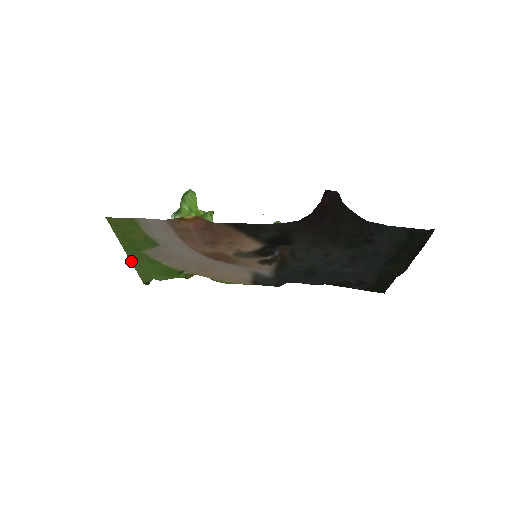
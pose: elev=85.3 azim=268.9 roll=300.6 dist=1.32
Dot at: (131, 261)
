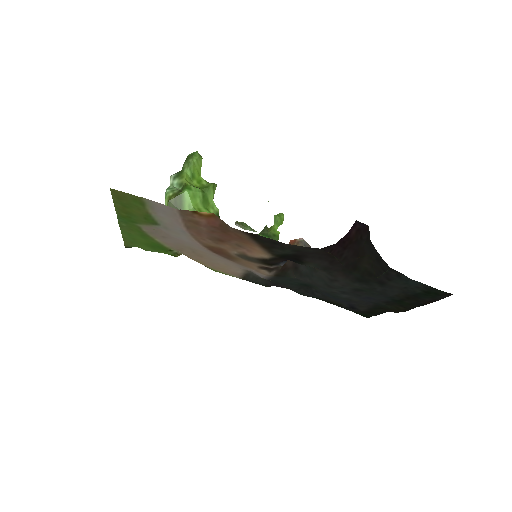
Dot at: (120, 228)
